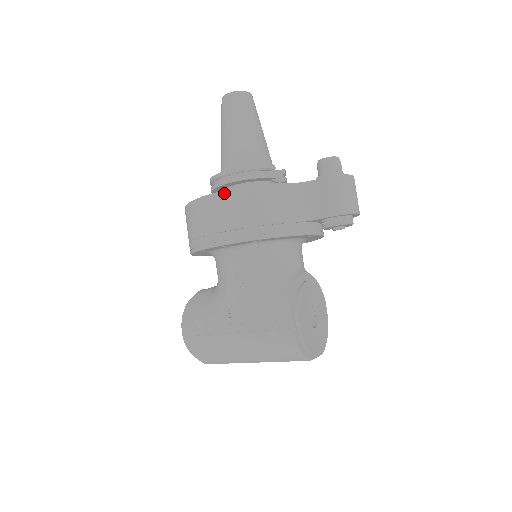
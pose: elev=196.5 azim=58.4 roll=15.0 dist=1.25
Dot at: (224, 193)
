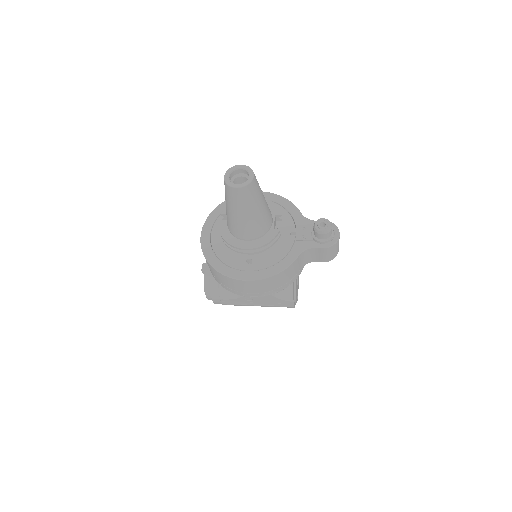
Dot at: (257, 281)
